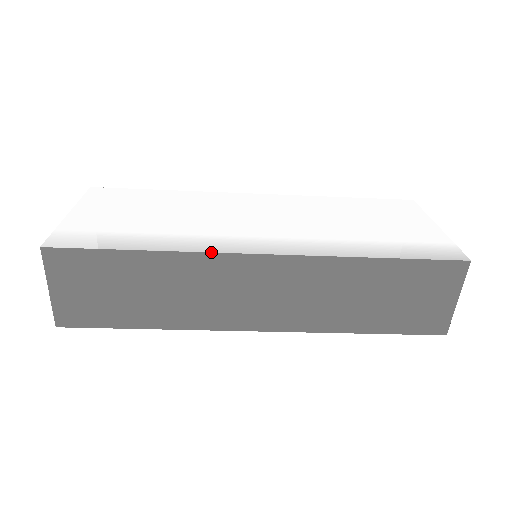
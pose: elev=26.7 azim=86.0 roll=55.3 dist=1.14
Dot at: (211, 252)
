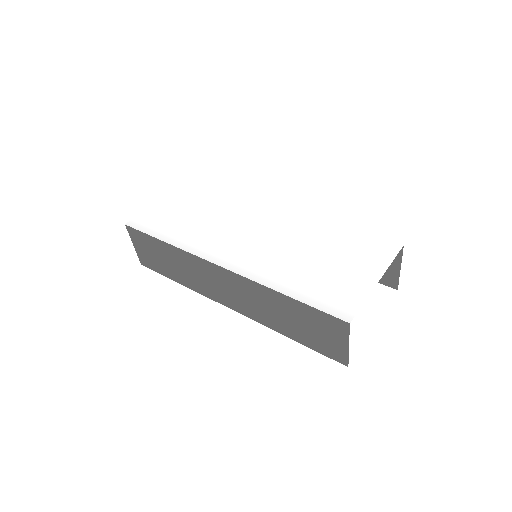
Dot at: (194, 255)
